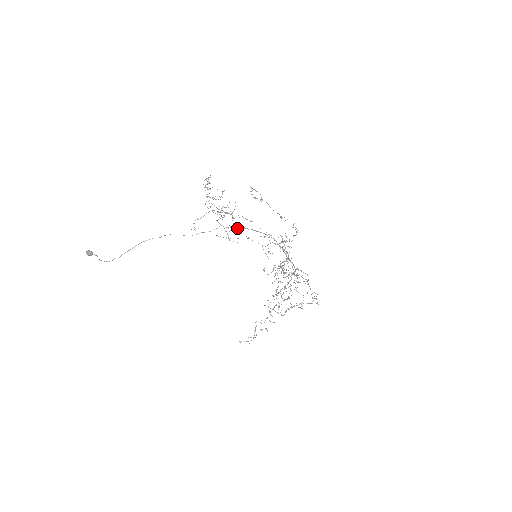
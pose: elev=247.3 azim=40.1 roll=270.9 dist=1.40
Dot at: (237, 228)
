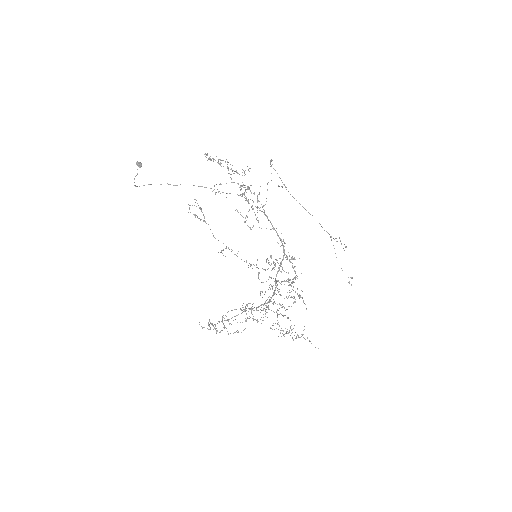
Dot at: occluded
